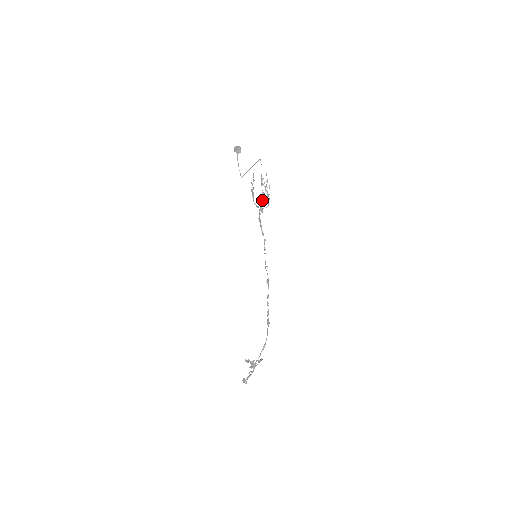
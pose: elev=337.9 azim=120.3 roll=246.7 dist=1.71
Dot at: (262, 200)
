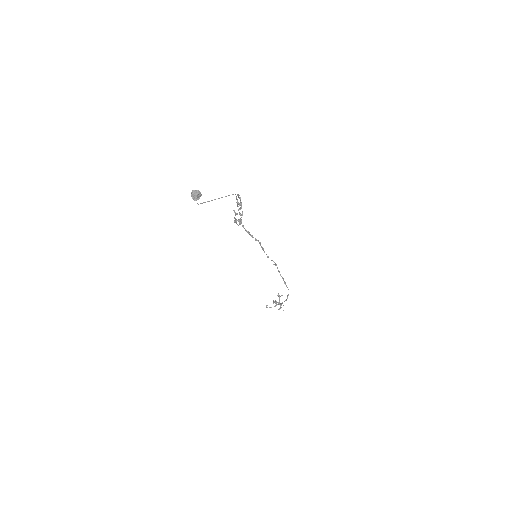
Dot at: (240, 215)
